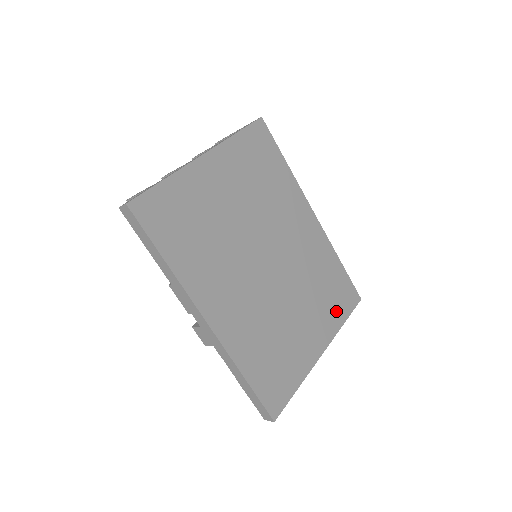
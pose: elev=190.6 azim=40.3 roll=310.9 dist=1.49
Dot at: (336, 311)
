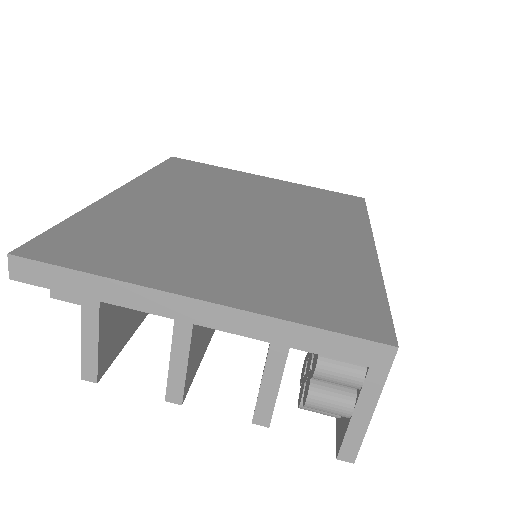
Dot at: (301, 303)
